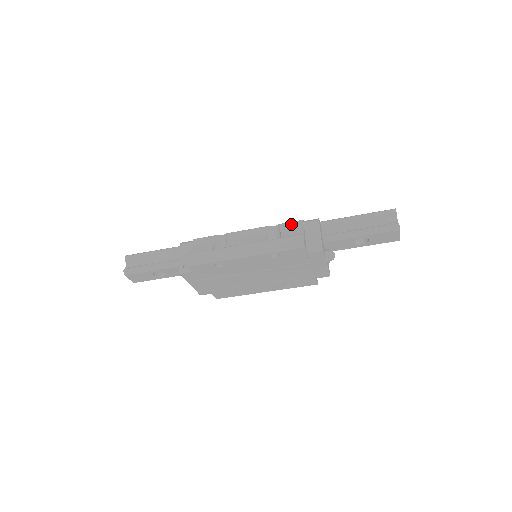
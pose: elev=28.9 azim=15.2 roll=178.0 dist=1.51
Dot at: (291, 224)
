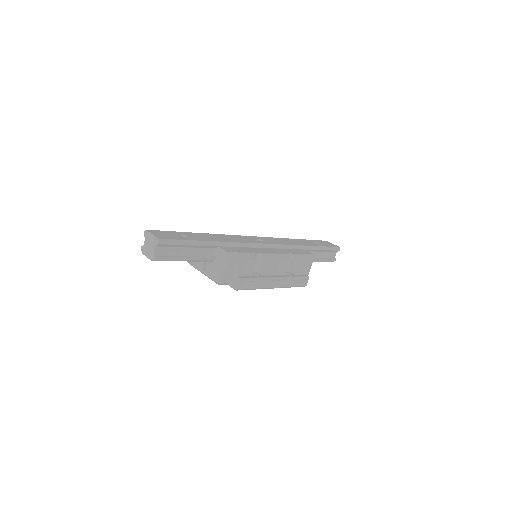
Dot at: (302, 258)
